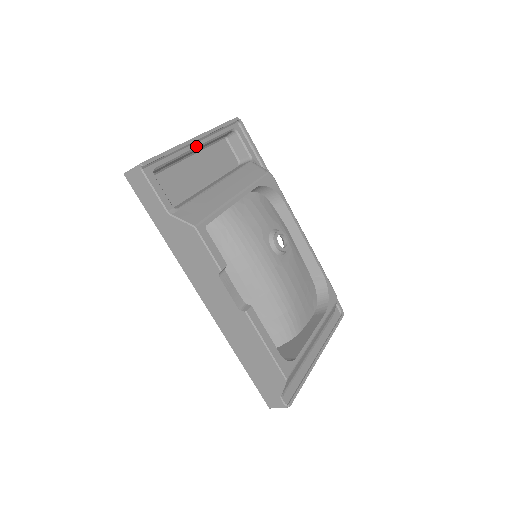
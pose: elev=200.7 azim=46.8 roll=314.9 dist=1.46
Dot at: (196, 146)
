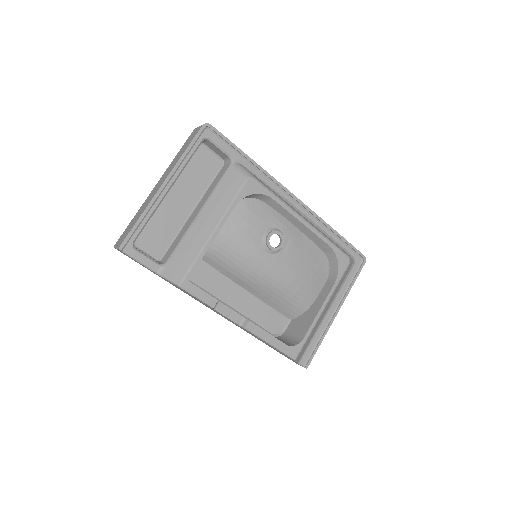
Dot at: (167, 190)
